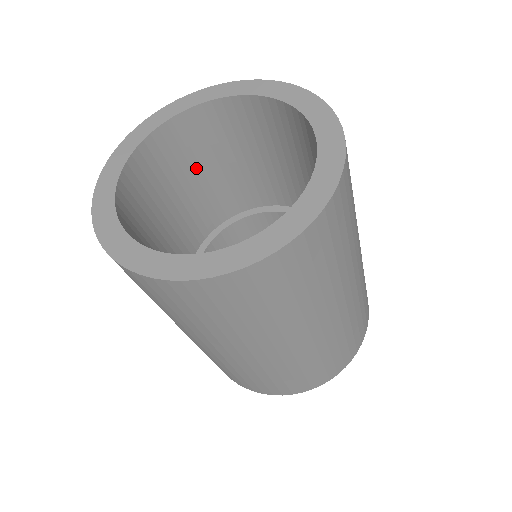
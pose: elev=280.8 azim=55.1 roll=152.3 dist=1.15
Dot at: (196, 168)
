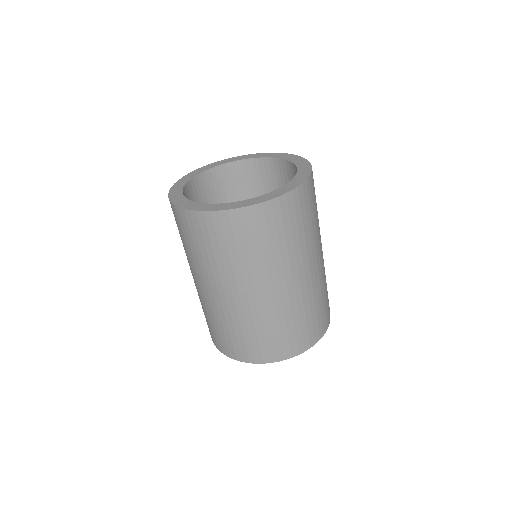
Dot at: (246, 196)
